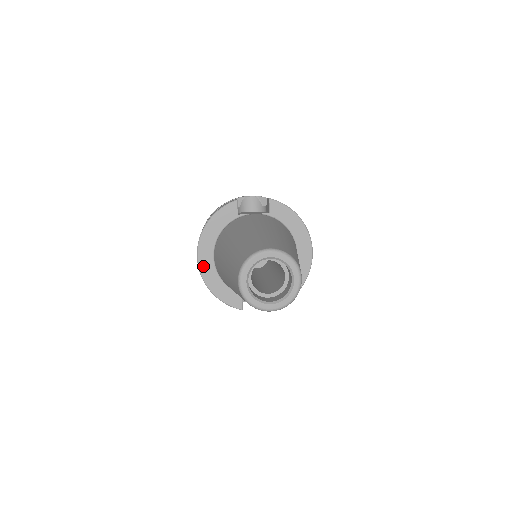
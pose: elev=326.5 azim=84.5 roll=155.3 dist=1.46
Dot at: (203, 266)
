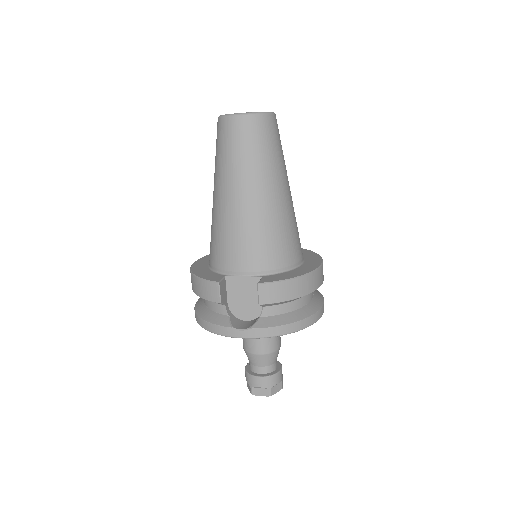
Dot at: (197, 264)
